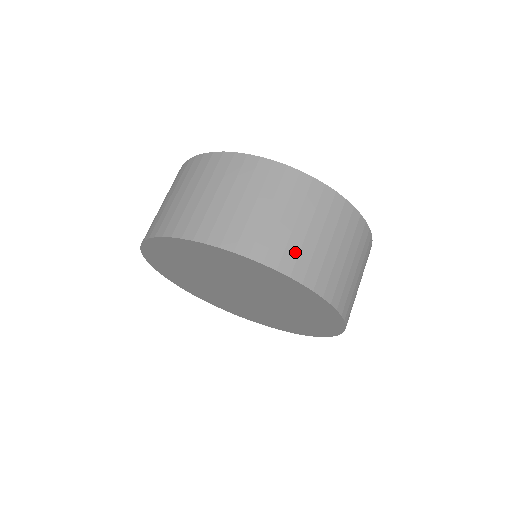
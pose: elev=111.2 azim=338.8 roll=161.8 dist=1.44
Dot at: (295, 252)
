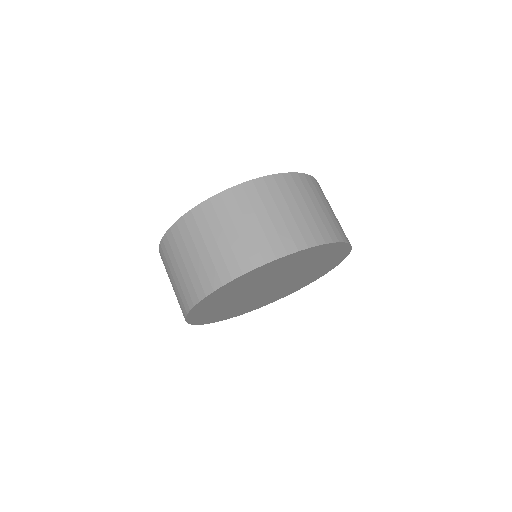
Dot at: (212, 269)
